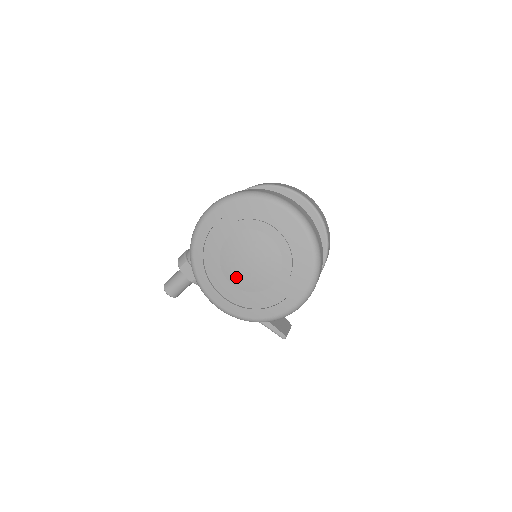
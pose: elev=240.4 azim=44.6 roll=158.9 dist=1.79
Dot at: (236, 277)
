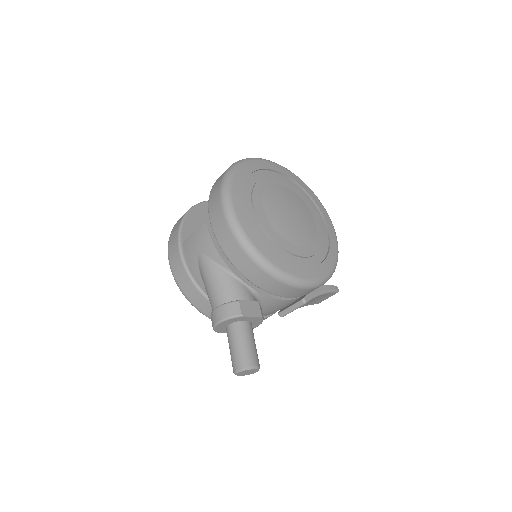
Dot at: (299, 236)
